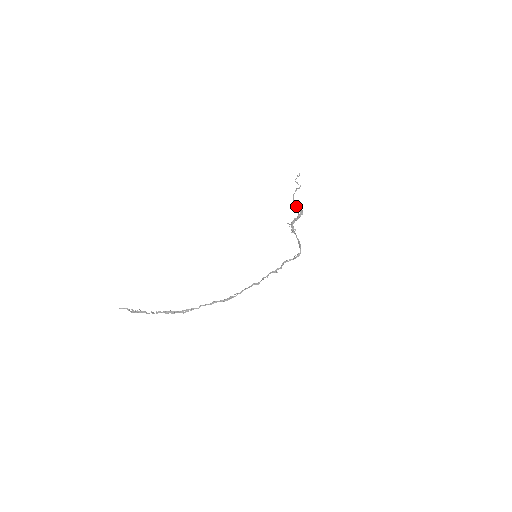
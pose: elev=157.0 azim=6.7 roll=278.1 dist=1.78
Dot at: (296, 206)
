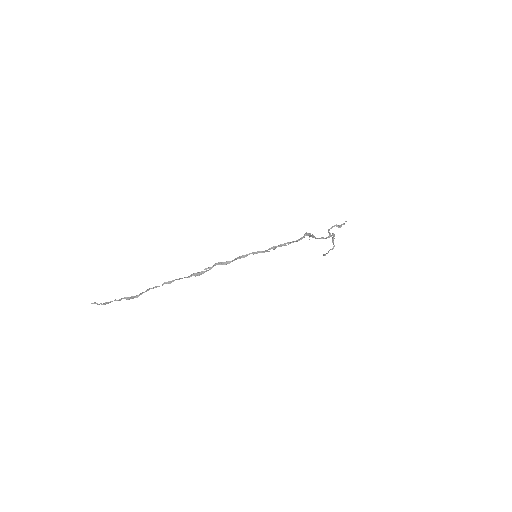
Dot at: occluded
